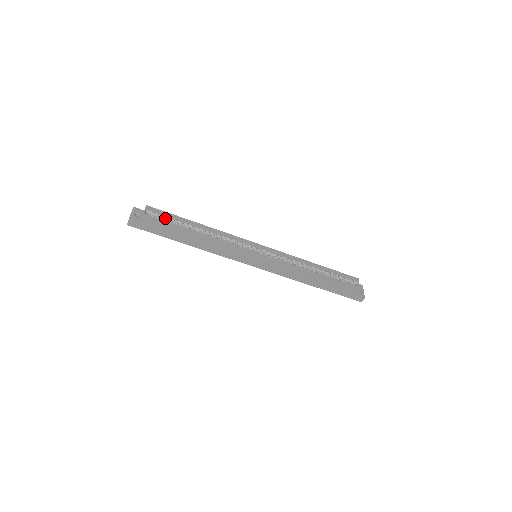
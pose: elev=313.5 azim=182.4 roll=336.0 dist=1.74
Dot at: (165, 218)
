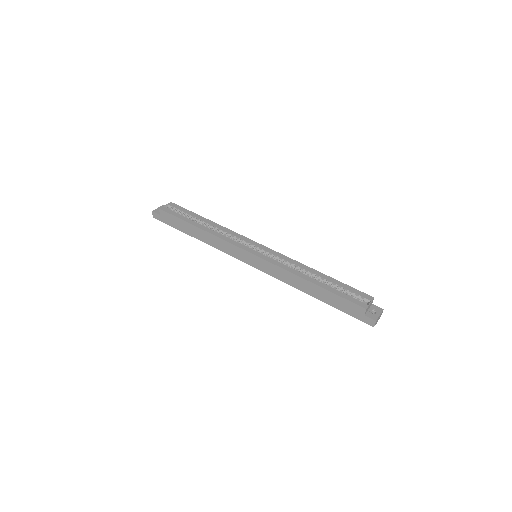
Dot at: (181, 213)
